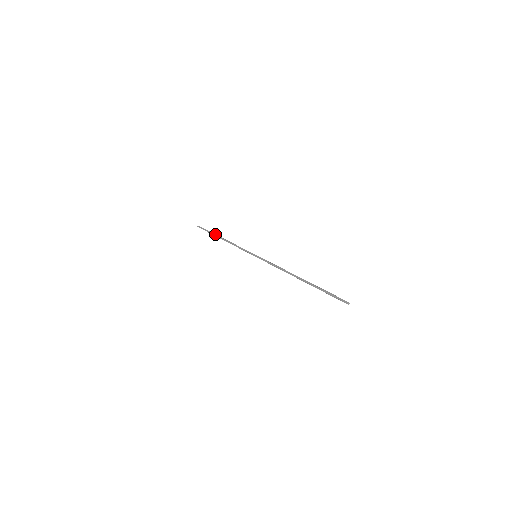
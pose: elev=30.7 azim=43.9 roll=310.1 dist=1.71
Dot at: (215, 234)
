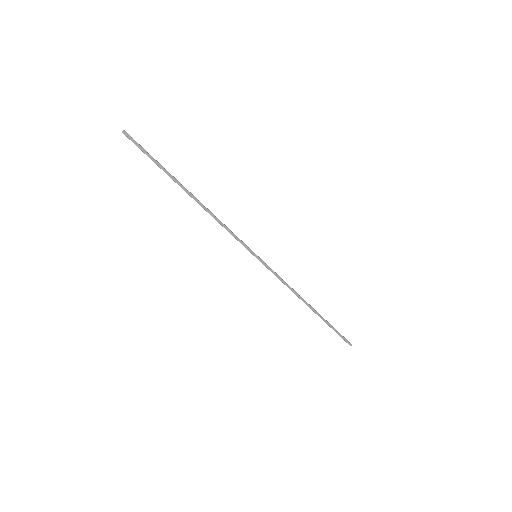
Dot at: (176, 180)
